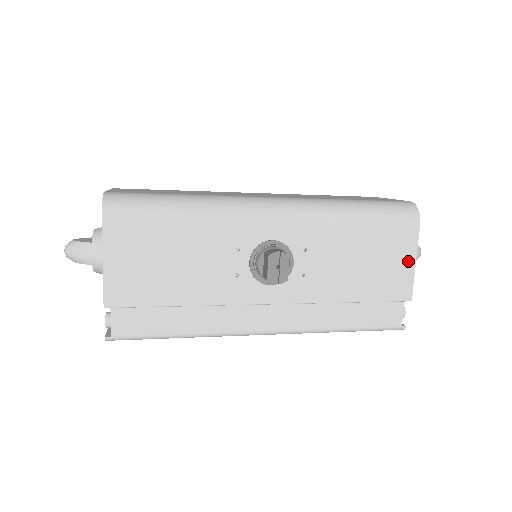
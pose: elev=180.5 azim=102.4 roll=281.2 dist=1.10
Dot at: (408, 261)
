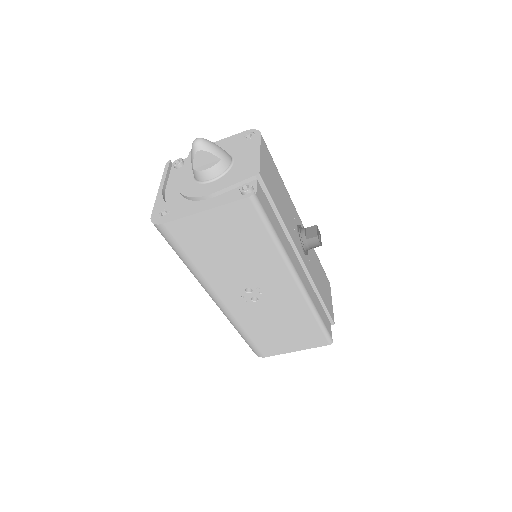
Dot at: (331, 299)
